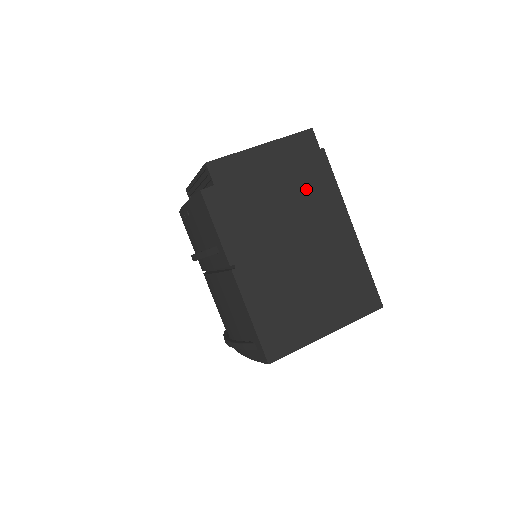
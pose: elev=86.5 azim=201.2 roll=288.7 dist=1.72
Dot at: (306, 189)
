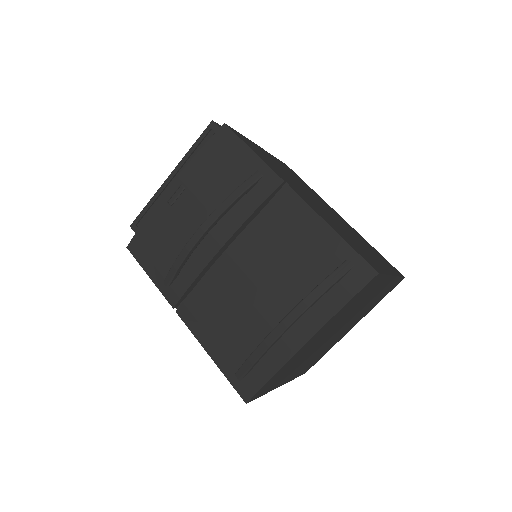
Dot at: (294, 176)
